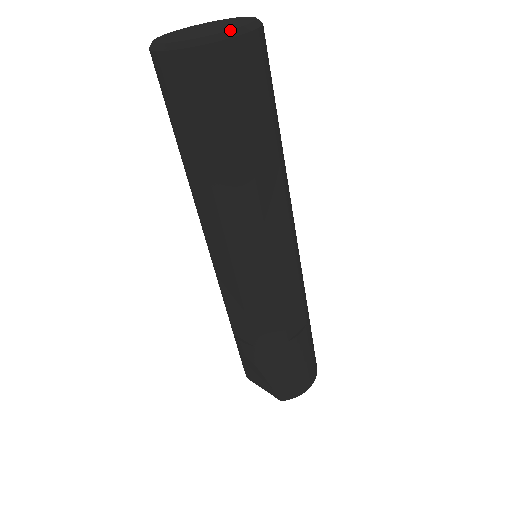
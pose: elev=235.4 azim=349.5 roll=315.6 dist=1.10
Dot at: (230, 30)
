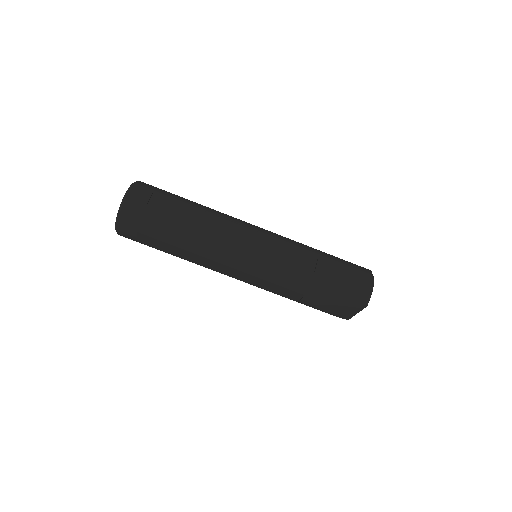
Dot at: (123, 197)
